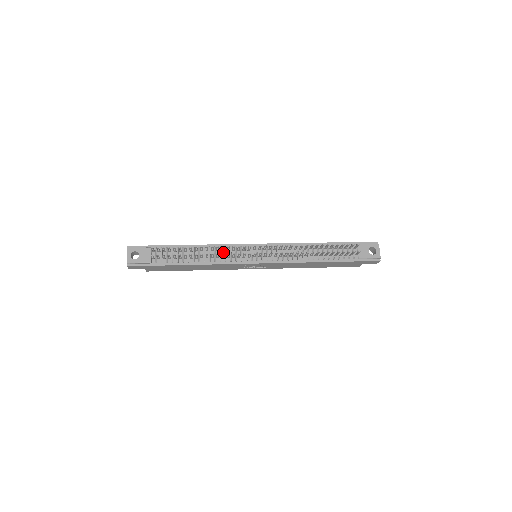
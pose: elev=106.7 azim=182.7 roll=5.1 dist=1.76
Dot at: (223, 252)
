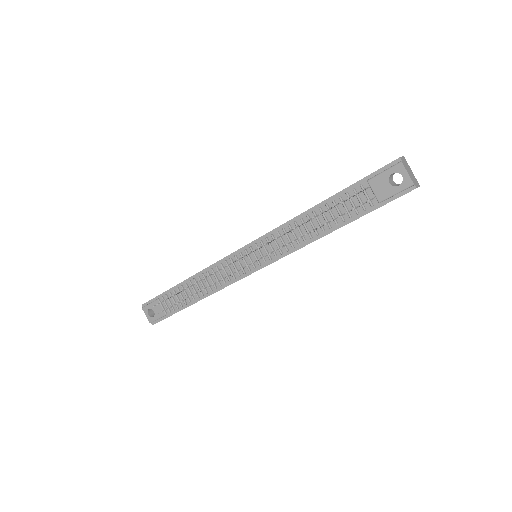
Dot at: (218, 273)
